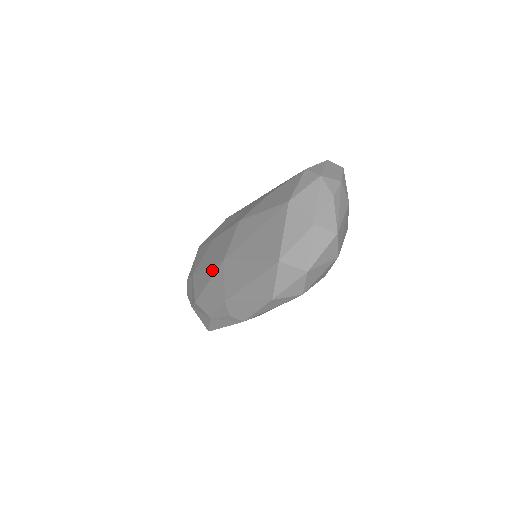
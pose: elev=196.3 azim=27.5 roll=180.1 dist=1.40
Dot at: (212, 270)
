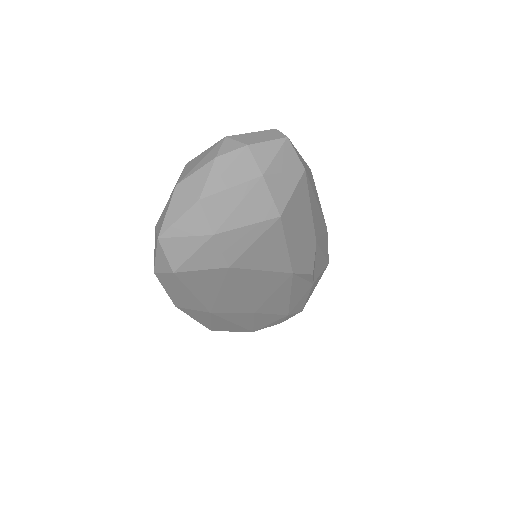
Dot at: occluded
